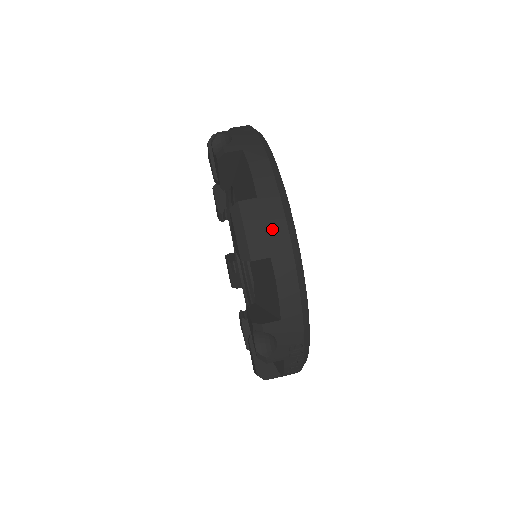
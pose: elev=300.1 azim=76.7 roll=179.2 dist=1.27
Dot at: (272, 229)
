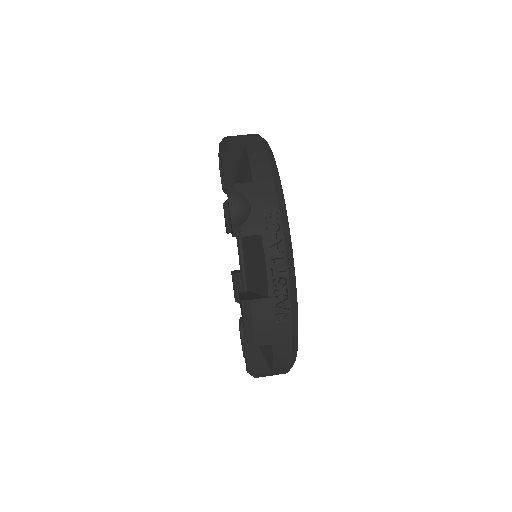
Dot at: (248, 138)
